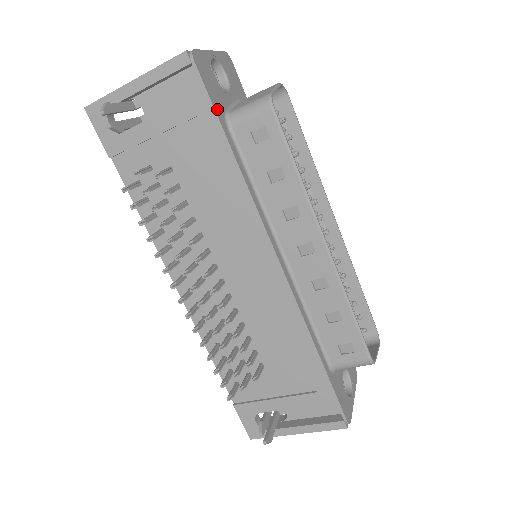
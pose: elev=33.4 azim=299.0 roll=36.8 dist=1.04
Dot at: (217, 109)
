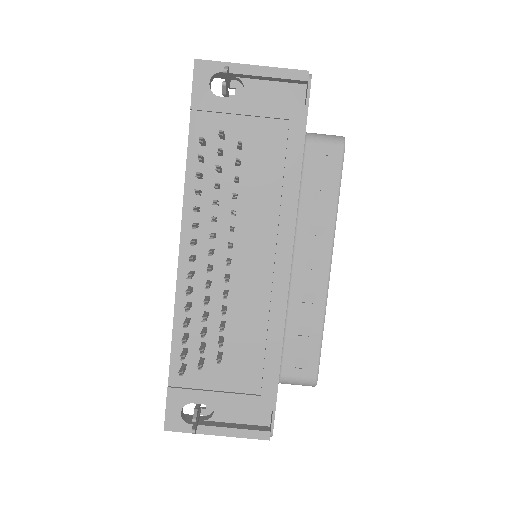
Dot at: (306, 124)
